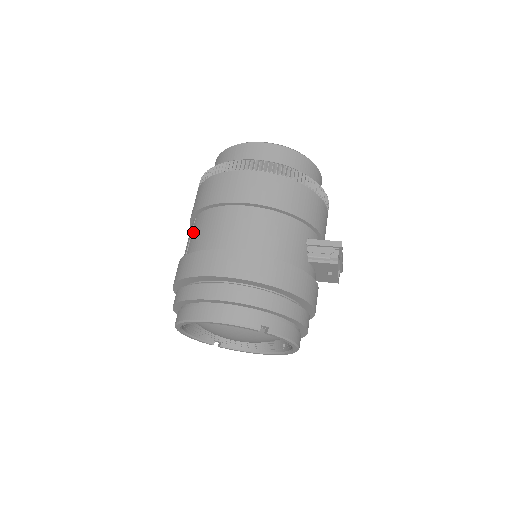
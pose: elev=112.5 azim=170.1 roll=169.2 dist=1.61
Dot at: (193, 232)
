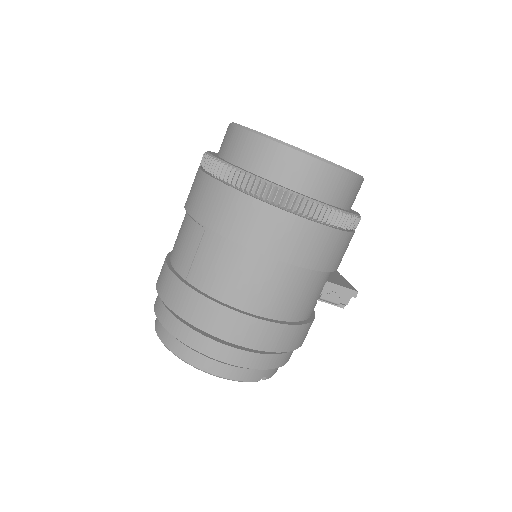
Dot at: (201, 252)
